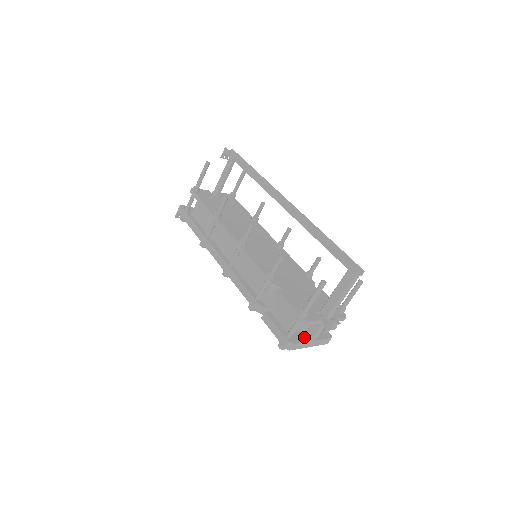
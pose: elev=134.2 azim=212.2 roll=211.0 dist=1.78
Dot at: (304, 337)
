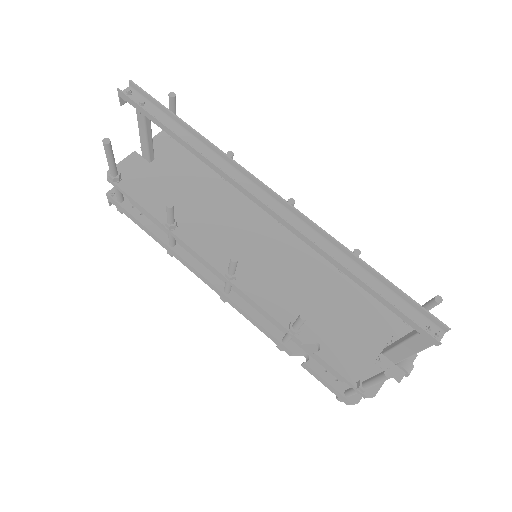
Dot at: occluded
